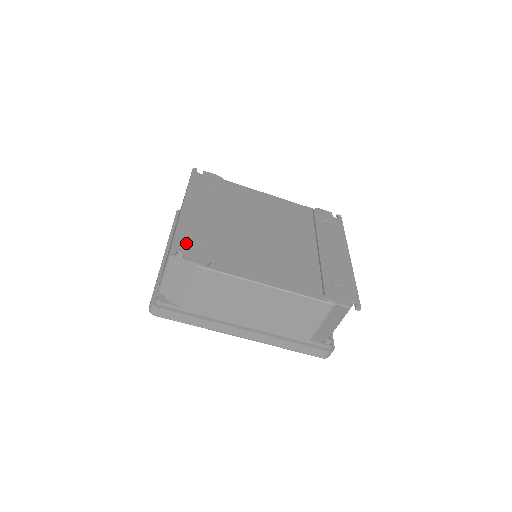
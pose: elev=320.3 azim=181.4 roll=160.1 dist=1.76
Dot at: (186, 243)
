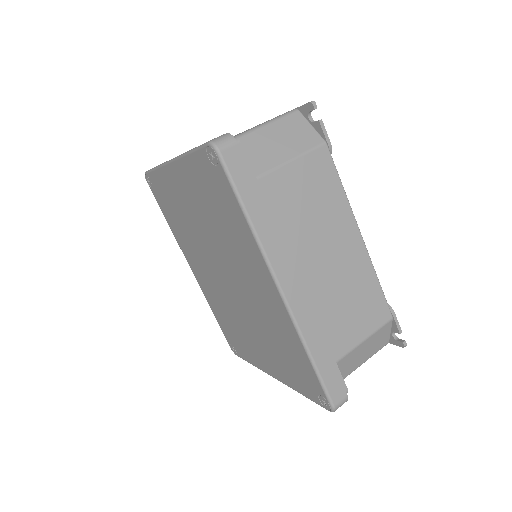
Dot at: occluded
